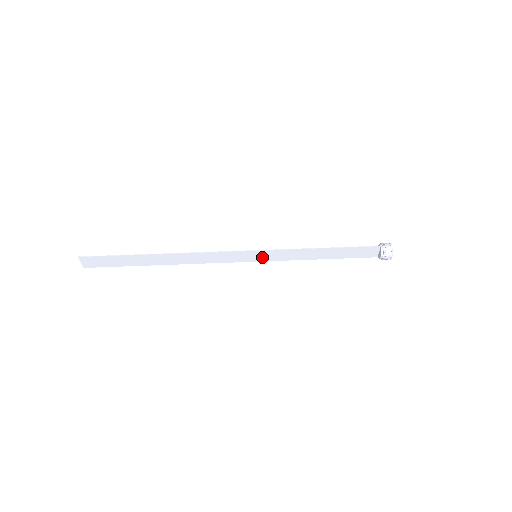
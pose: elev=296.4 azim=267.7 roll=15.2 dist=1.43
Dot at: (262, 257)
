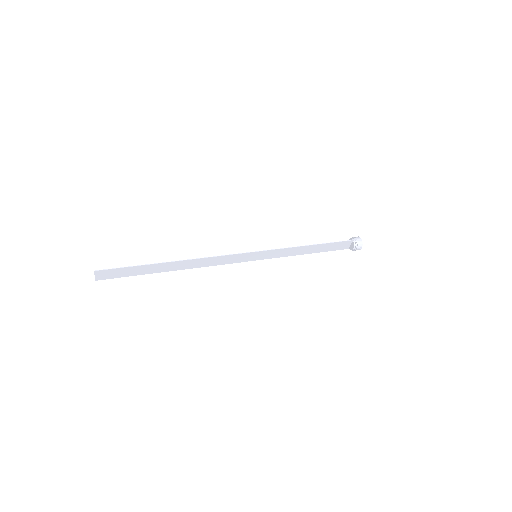
Dot at: (261, 256)
